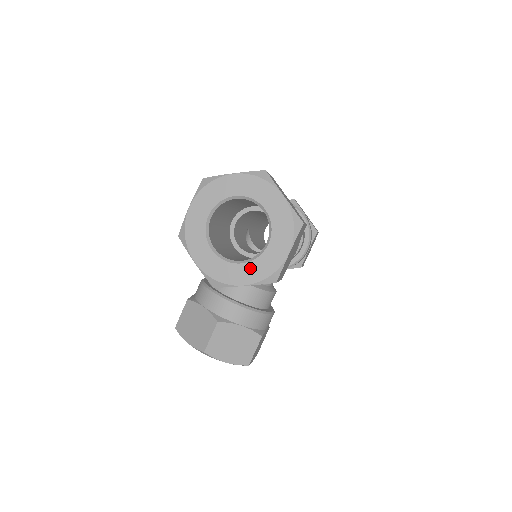
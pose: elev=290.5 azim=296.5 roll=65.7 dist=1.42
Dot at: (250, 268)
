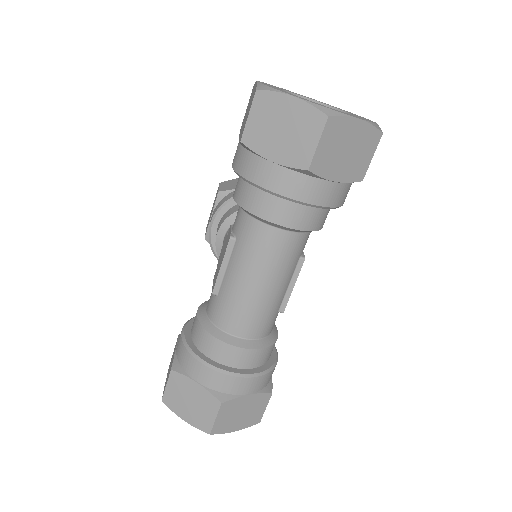
Dot at: occluded
